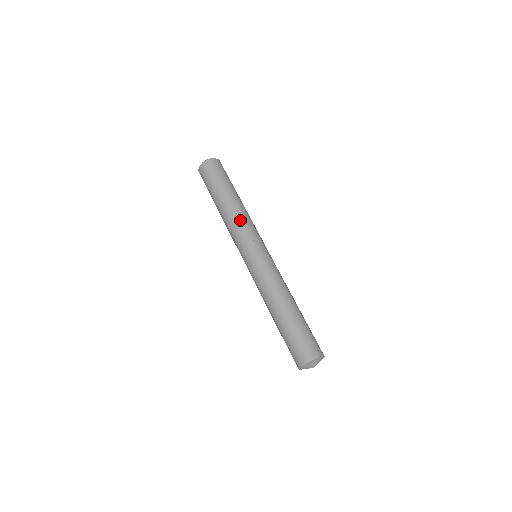
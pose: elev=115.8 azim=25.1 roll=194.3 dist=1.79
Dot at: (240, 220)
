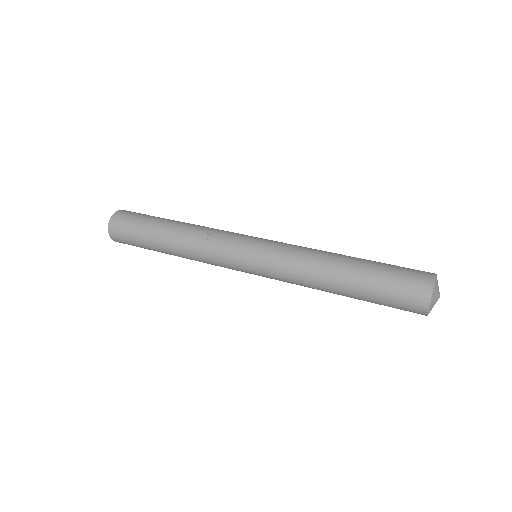
Dot at: (206, 233)
